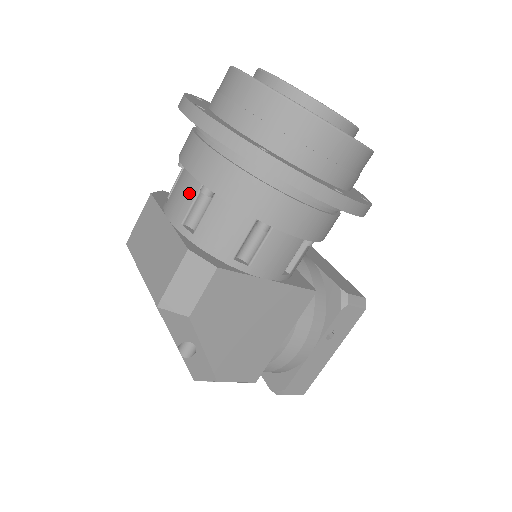
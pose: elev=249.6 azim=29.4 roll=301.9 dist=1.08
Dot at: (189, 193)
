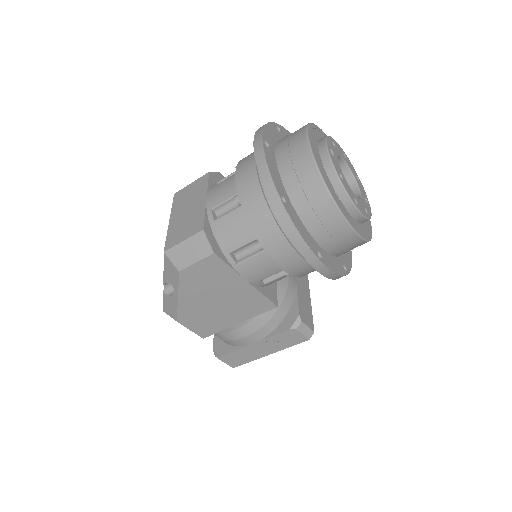
Dot at: (228, 192)
